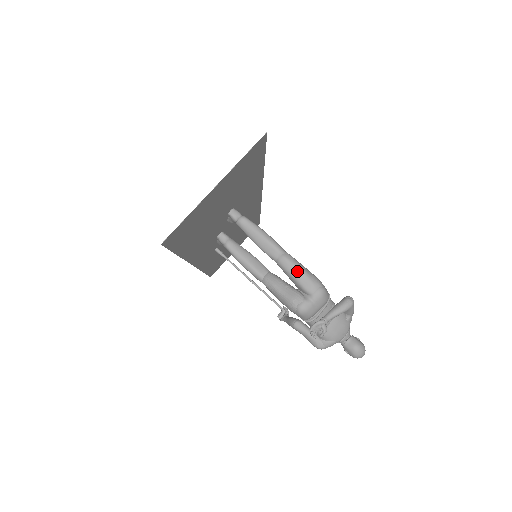
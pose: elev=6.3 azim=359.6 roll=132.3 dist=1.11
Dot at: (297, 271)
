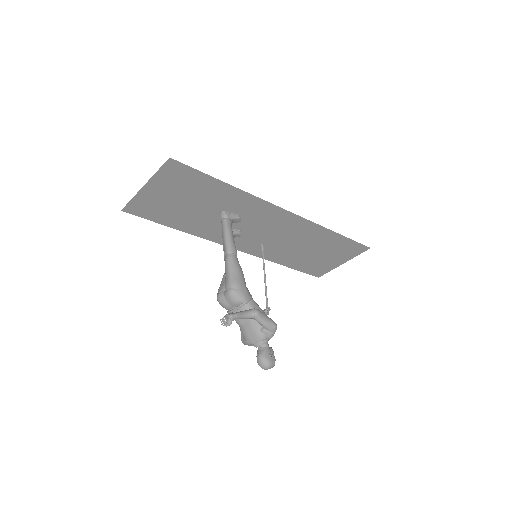
Dot at: (227, 269)
